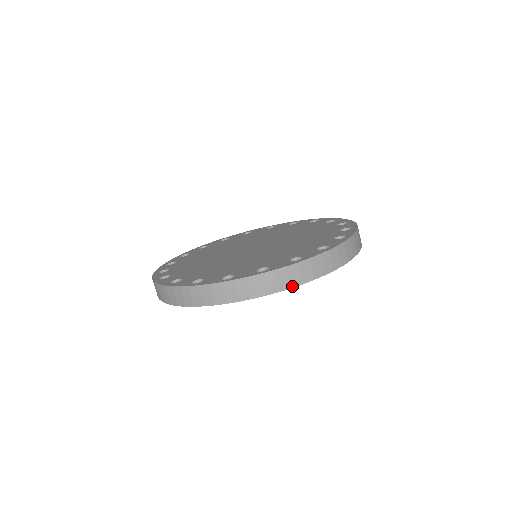
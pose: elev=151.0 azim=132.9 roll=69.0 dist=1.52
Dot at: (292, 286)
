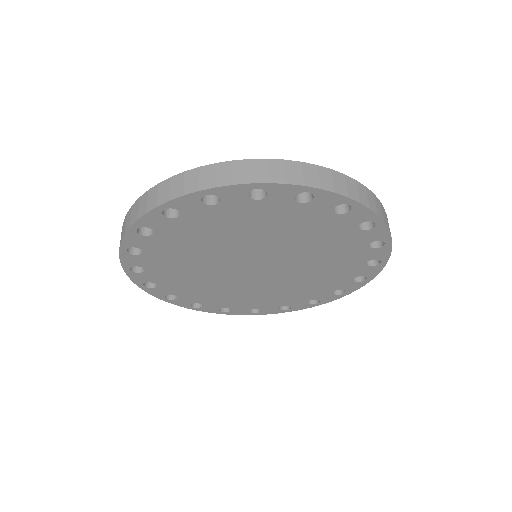
Dot at: (235, 183)
